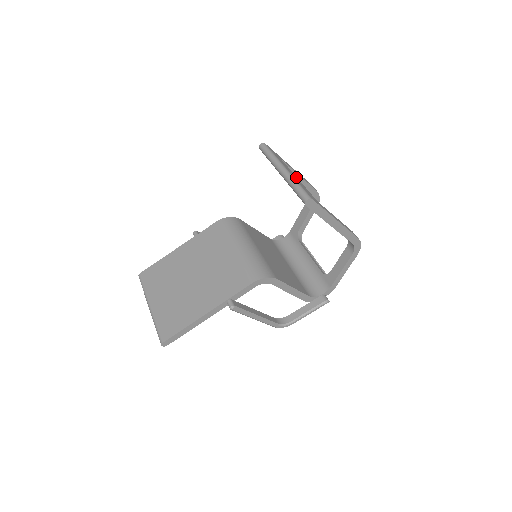
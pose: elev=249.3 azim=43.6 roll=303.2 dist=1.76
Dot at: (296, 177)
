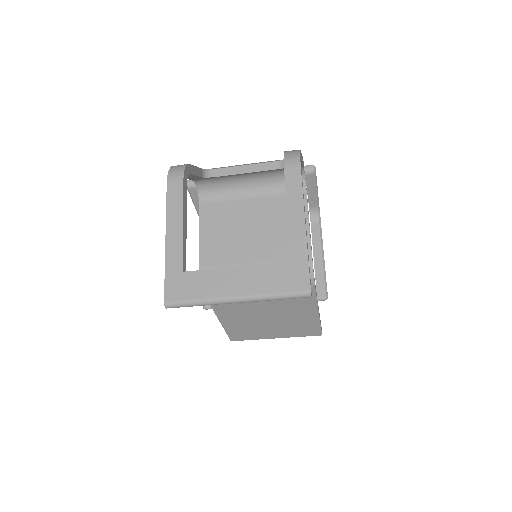
Dot at: (235, 273)
